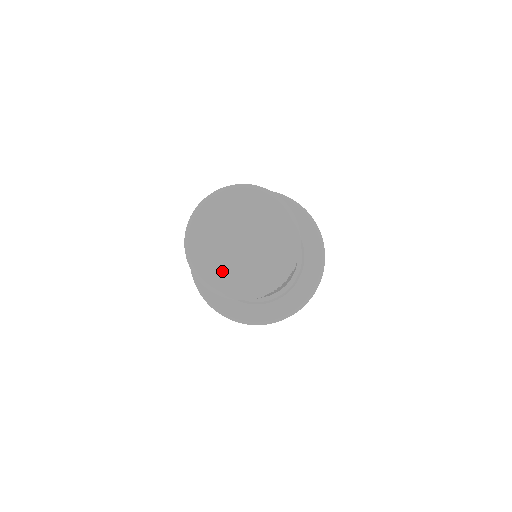
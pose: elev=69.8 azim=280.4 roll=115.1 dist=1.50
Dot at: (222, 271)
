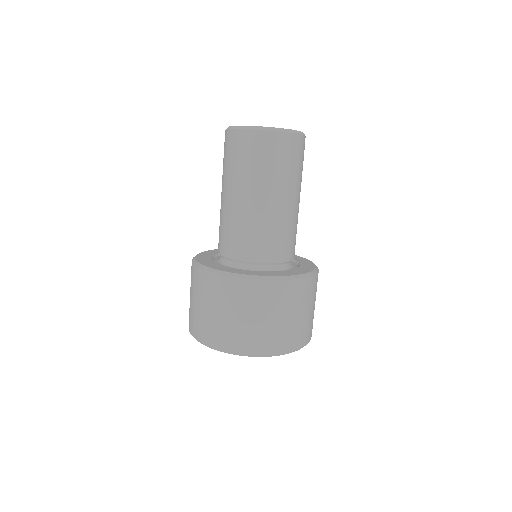
Dot at: occluded
